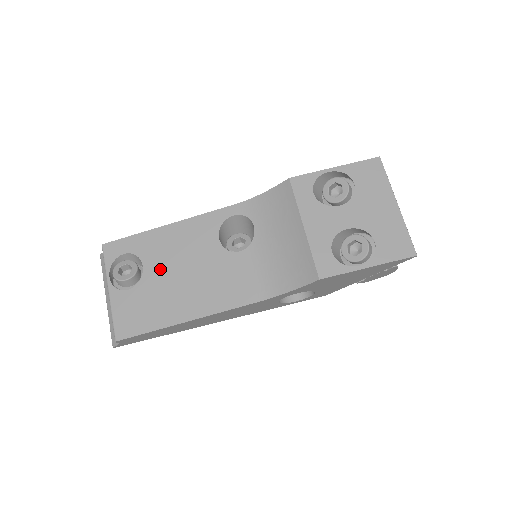
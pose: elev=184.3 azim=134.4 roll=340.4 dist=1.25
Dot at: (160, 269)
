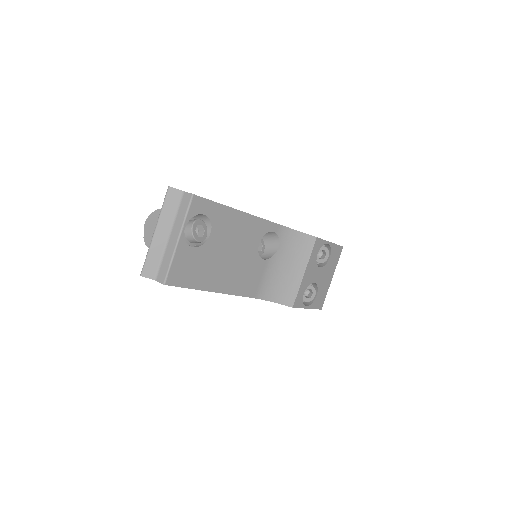
Dot at: (219, 243)
